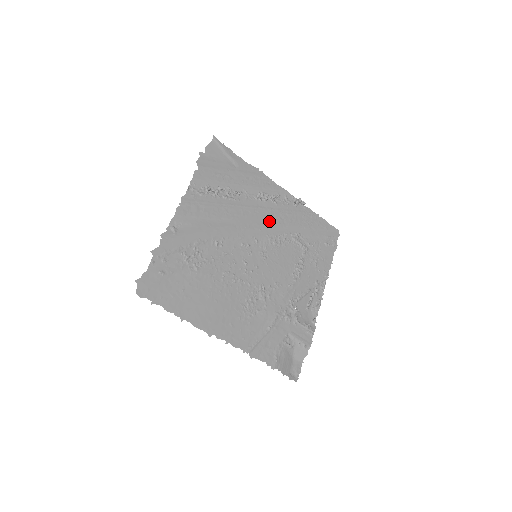
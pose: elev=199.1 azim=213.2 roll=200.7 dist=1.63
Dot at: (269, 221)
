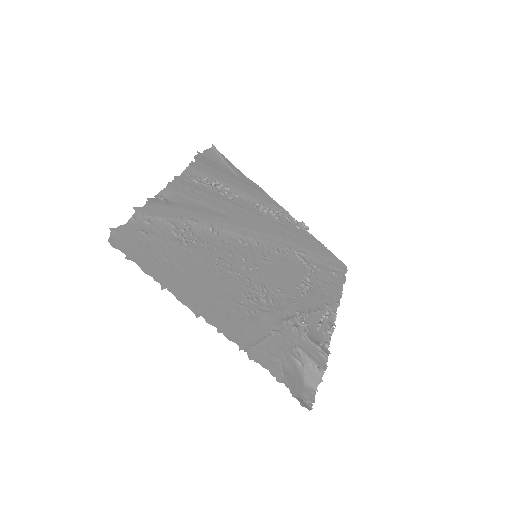
Dot at: (270, 230)
